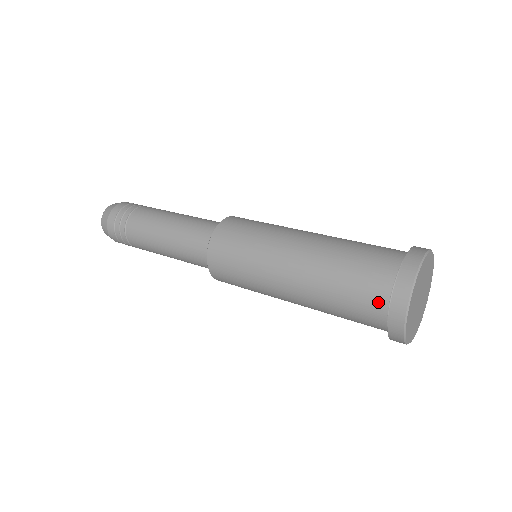
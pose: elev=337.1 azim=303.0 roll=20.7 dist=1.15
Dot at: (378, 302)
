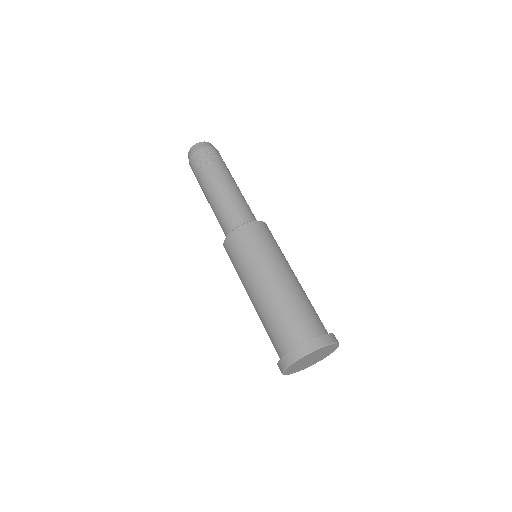
Dot at: (280, 350)
